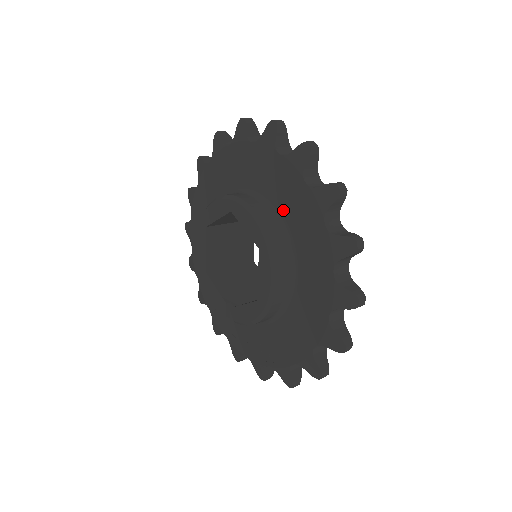
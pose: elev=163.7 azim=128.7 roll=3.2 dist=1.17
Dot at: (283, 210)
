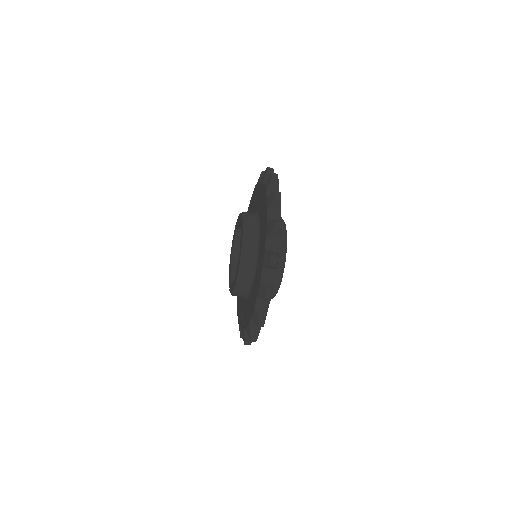
Dot at: (260, 230)
